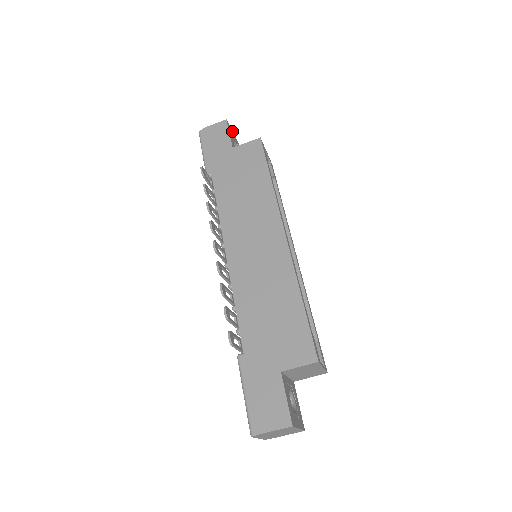
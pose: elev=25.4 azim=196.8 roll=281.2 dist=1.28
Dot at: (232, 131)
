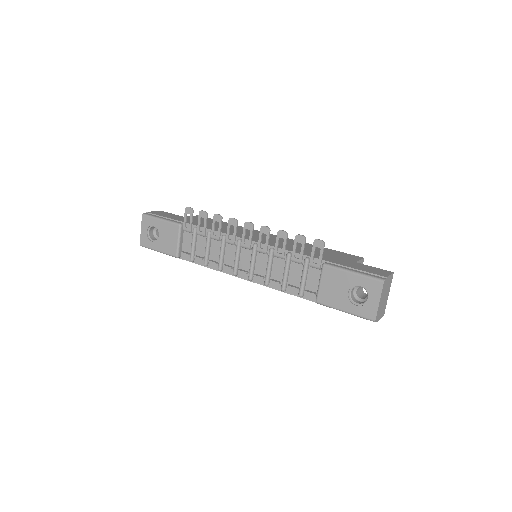
Dot at: occluded
